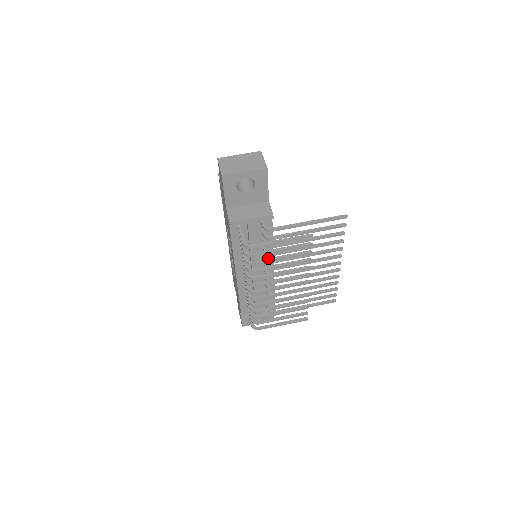
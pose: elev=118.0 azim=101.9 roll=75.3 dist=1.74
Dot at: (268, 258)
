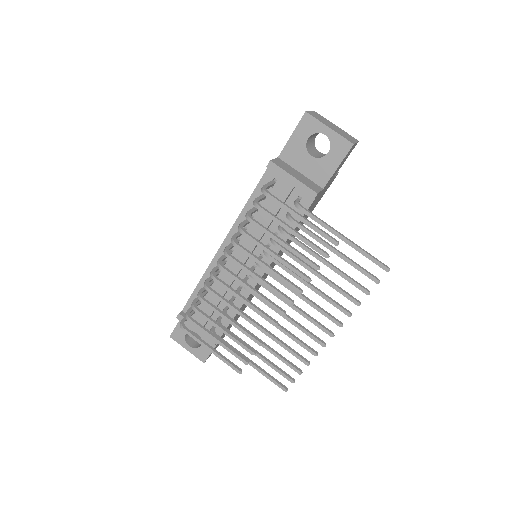
Dot at: occluded
